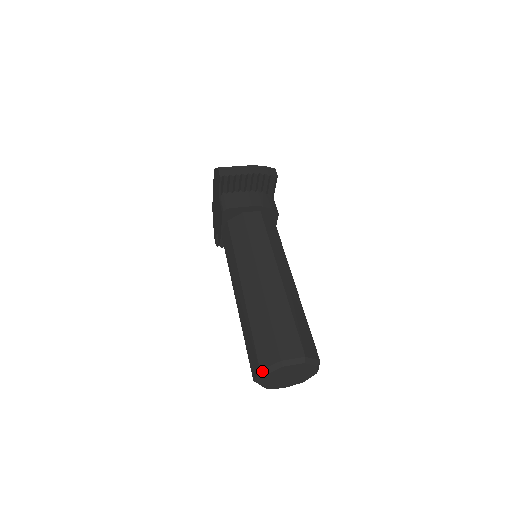
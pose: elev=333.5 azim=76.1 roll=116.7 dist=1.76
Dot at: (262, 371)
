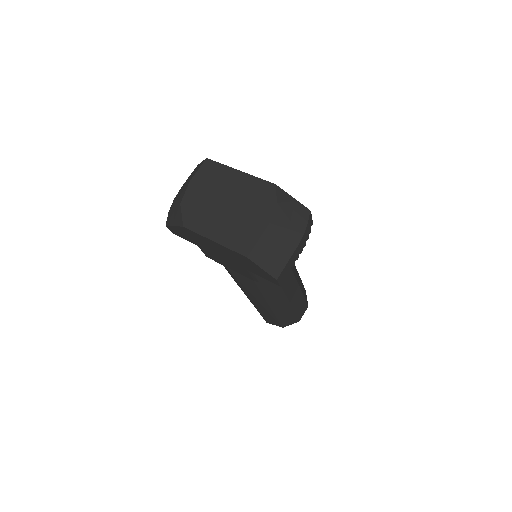
Dot at: occluded
